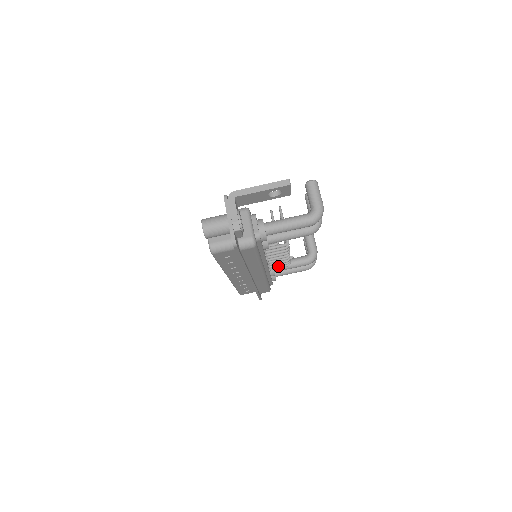
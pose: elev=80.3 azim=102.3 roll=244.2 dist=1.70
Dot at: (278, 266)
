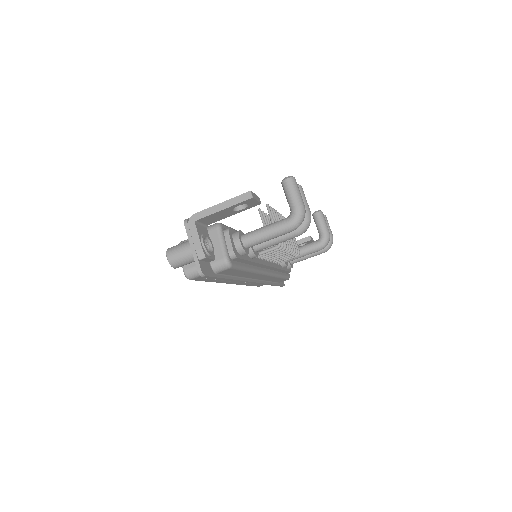
Dot at: occluded
